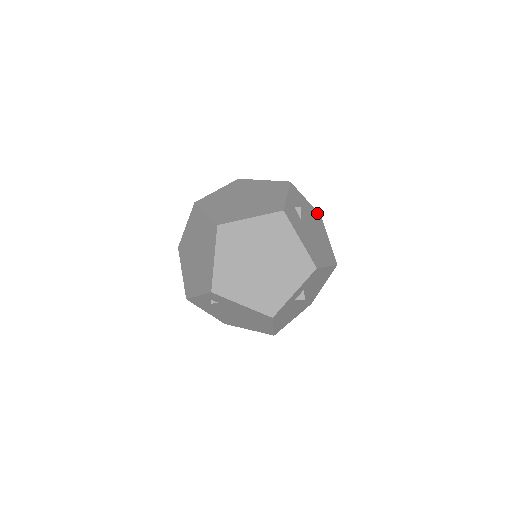
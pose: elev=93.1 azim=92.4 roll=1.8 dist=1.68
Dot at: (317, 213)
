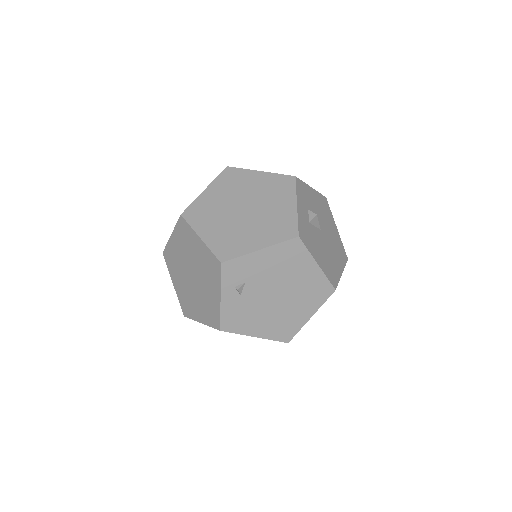
Dot at: occluded
